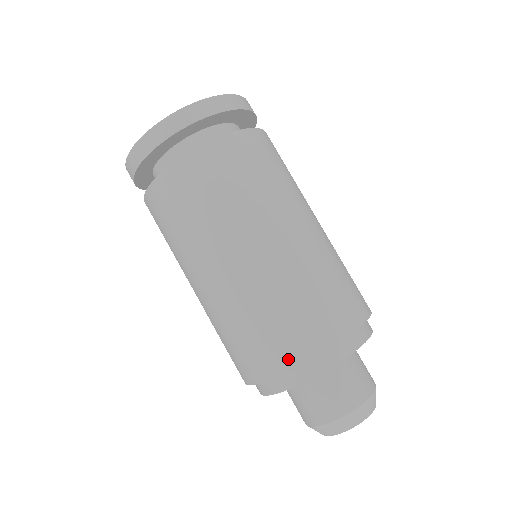
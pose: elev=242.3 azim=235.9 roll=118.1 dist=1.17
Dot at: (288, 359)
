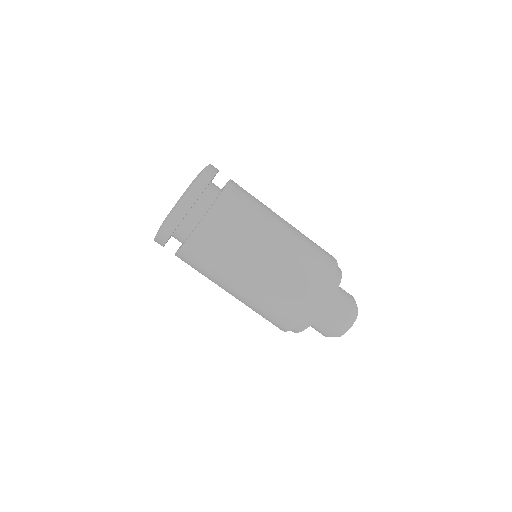
Dot at: (309, 307)
